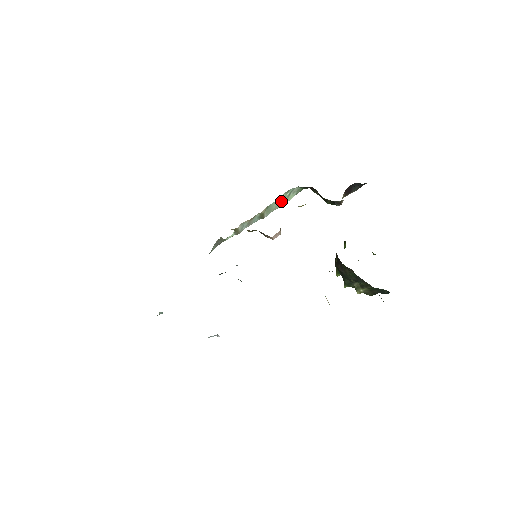
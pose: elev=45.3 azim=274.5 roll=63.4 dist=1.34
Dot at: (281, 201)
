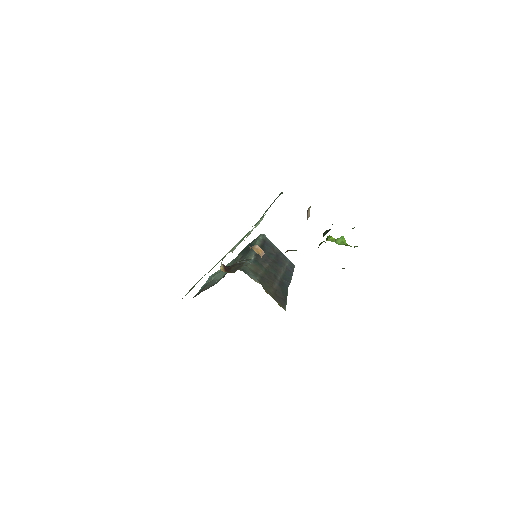
Dot at: (257, 225)
